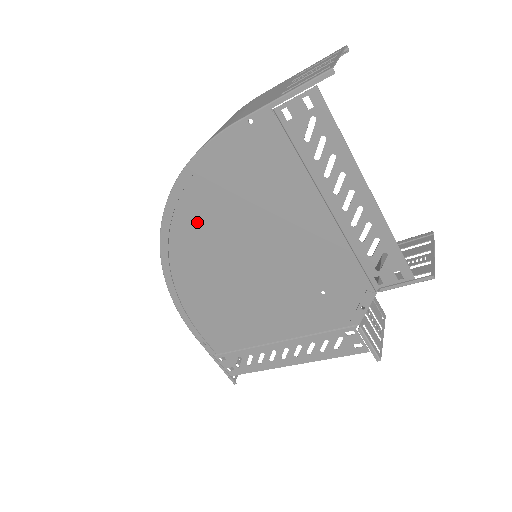
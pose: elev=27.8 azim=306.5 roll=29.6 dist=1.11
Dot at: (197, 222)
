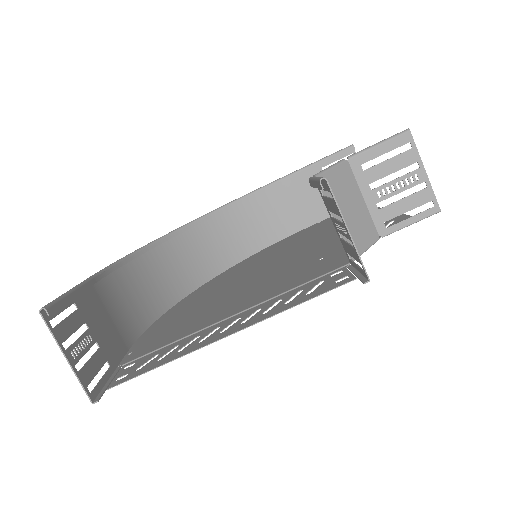
Dot at: (207, 292)
